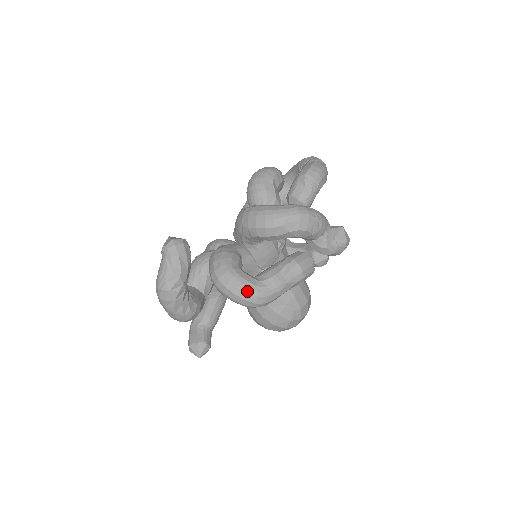
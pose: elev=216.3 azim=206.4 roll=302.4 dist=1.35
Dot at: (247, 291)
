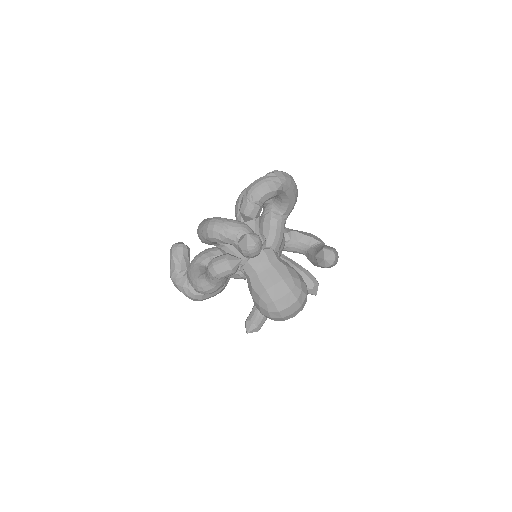
Dot at: (193, 281)
